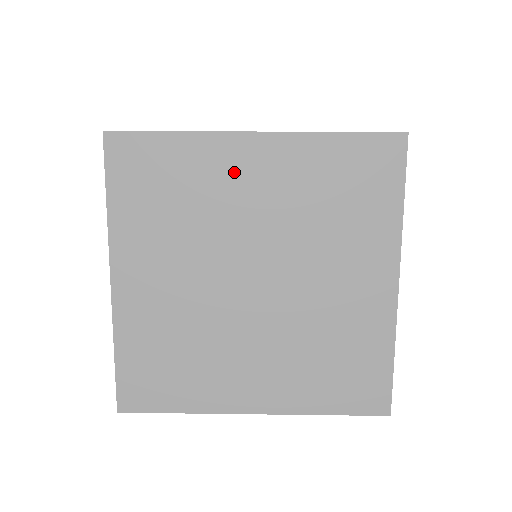
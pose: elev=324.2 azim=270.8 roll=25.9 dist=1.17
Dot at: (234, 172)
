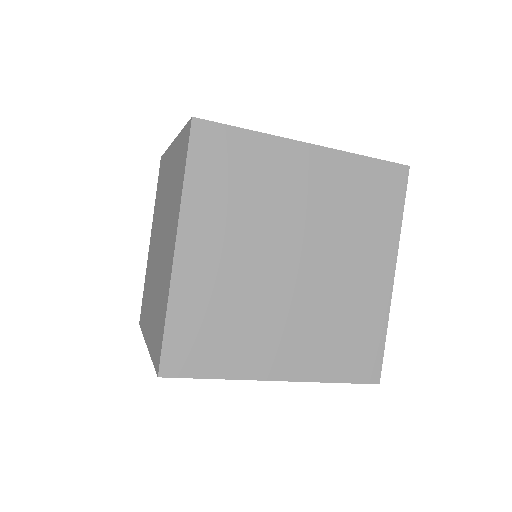
Dot at: occluded
